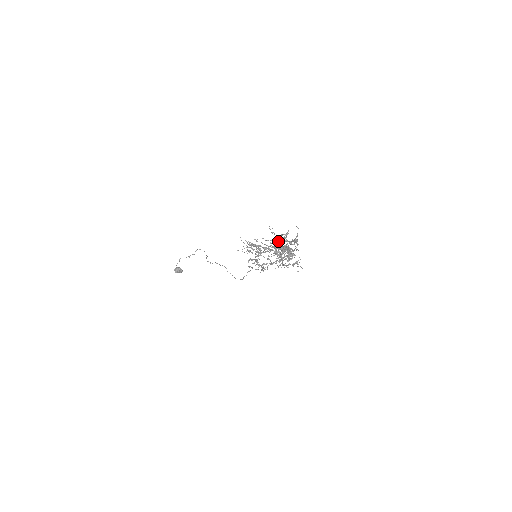
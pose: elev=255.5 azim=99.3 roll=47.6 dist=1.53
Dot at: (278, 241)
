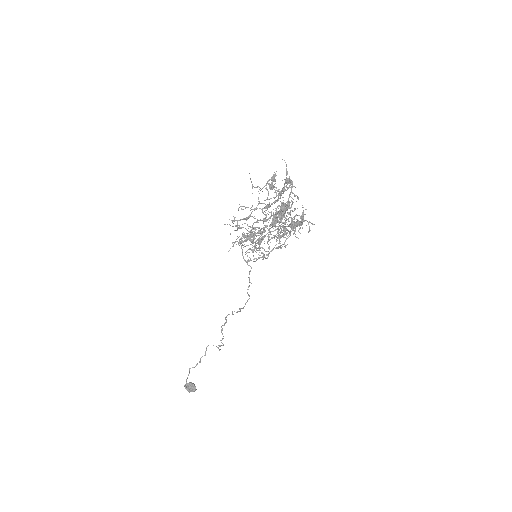
Dot at: occluded
